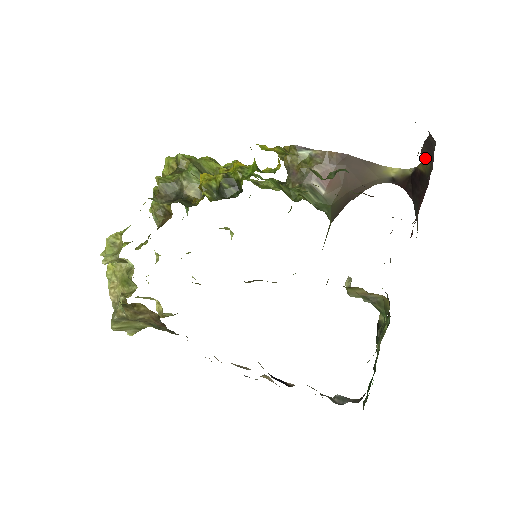
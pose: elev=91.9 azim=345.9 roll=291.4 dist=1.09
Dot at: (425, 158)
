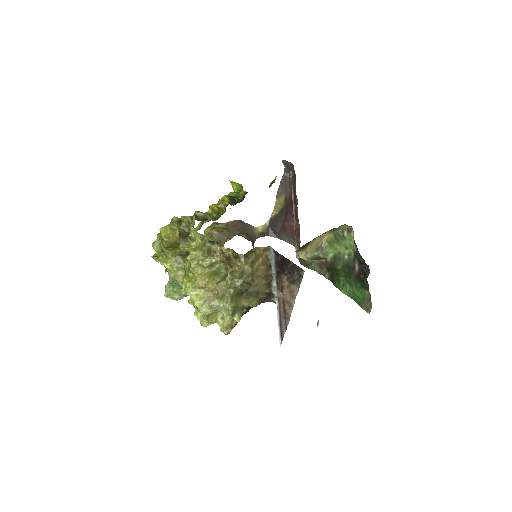
Dot at: (279, 197)
